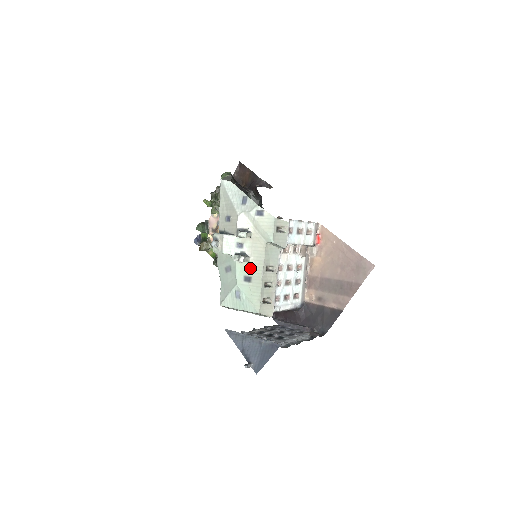
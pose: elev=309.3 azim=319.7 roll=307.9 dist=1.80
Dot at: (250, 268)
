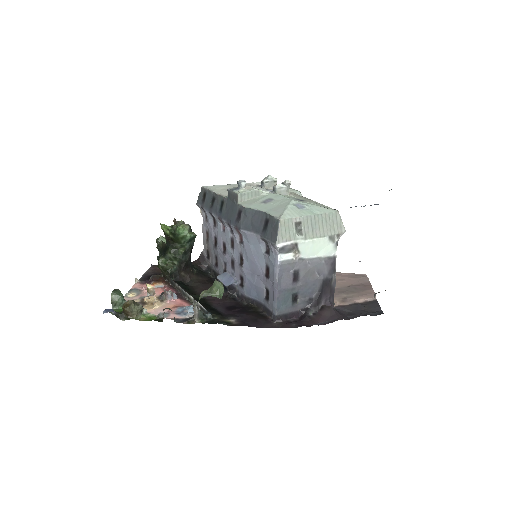
Dot at: (295, 197)
